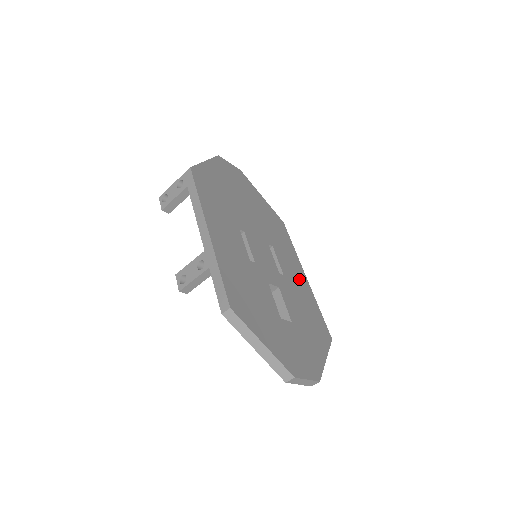
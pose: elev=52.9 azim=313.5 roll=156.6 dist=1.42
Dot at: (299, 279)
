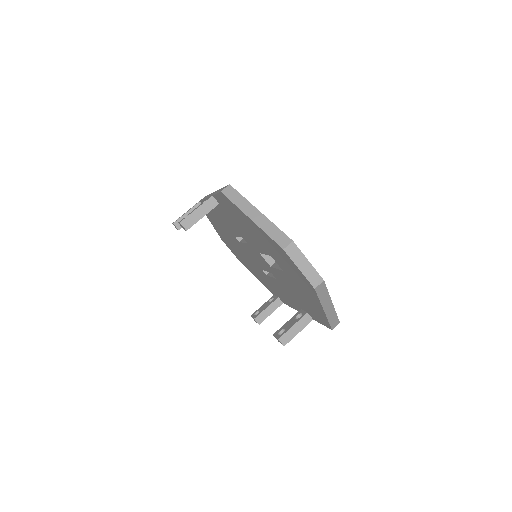
Dot at: occluded
